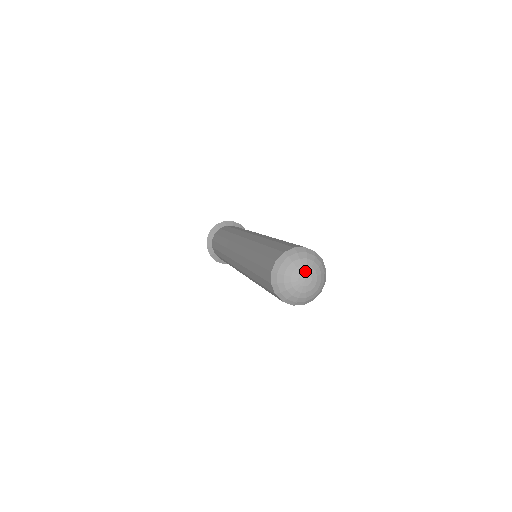
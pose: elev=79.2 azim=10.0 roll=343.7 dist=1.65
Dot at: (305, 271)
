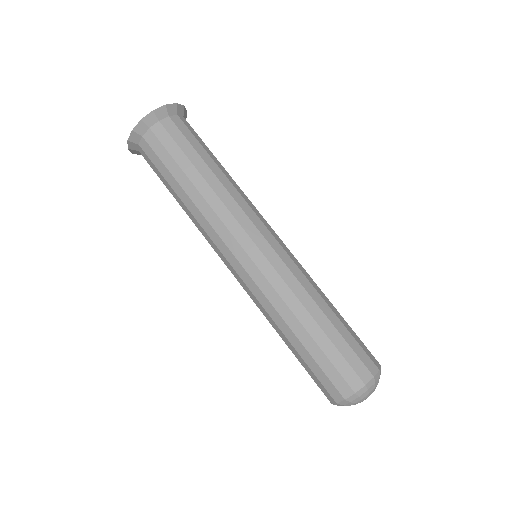
Dot at: occluded
